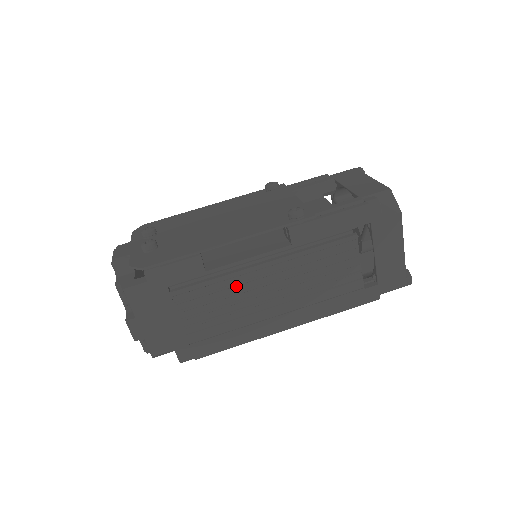
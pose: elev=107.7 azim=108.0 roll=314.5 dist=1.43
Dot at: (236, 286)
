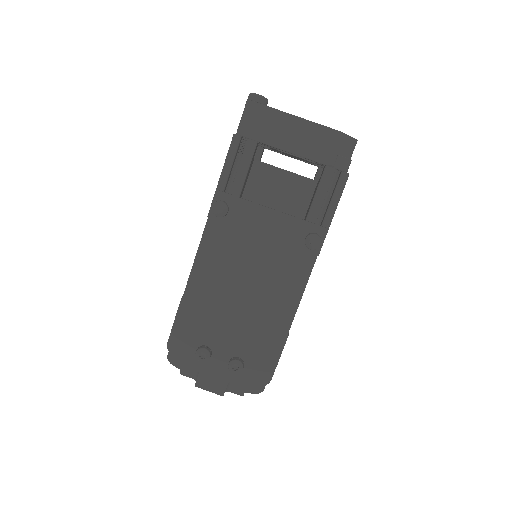
Dot at: occluded
